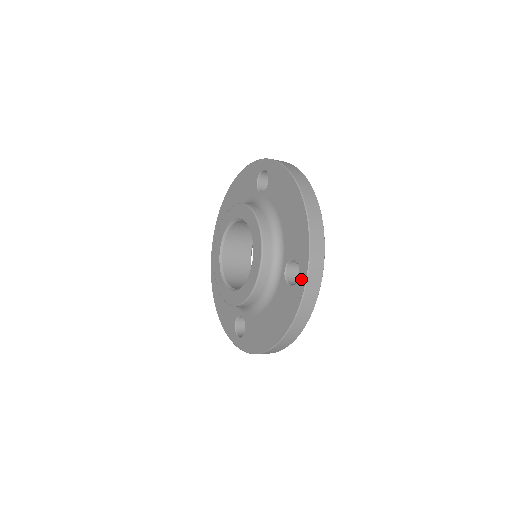
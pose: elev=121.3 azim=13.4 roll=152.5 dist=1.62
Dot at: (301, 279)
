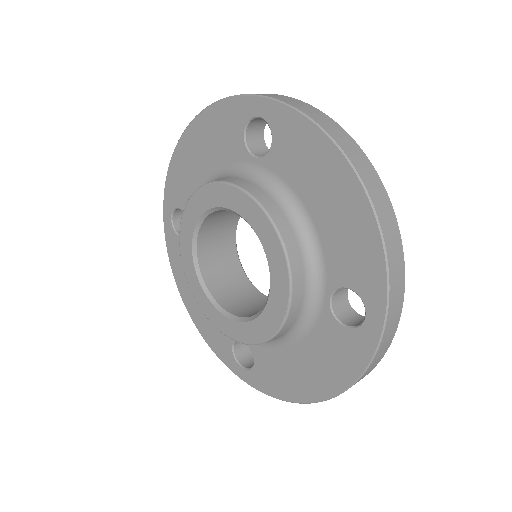
Dot at: (371, 324)
